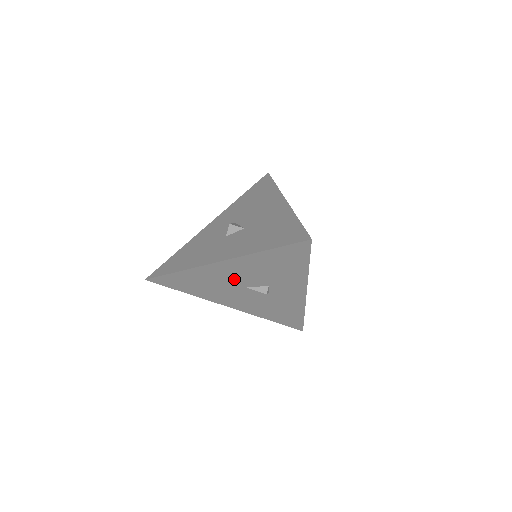
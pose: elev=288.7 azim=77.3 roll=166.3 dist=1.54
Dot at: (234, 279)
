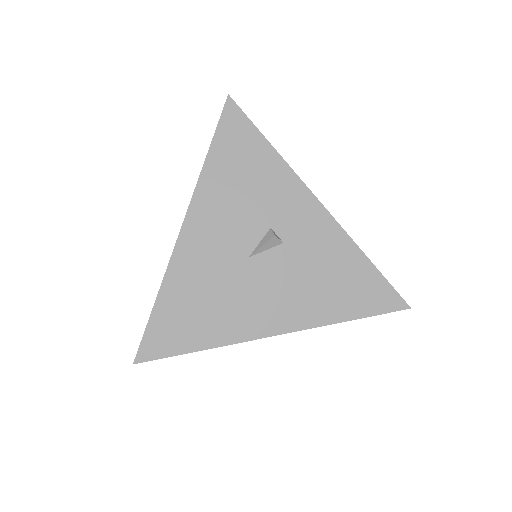
Dot at: (224, 251)
